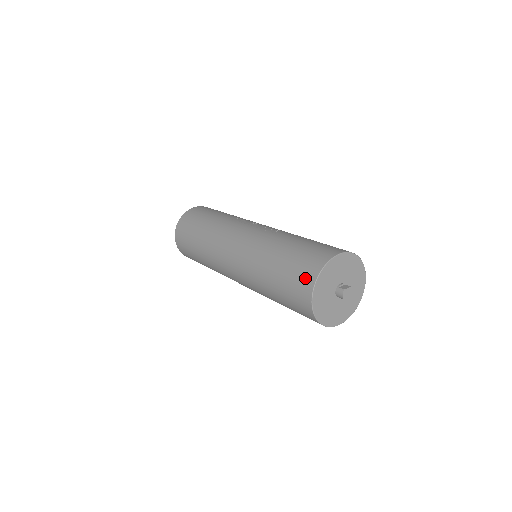
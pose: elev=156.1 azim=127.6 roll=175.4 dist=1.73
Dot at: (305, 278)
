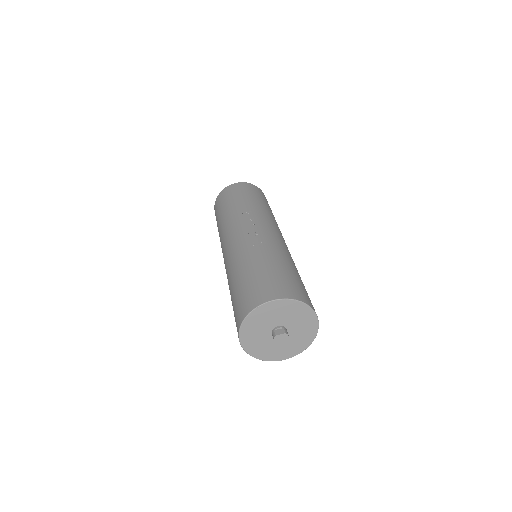
Dot at: (238, 316)
